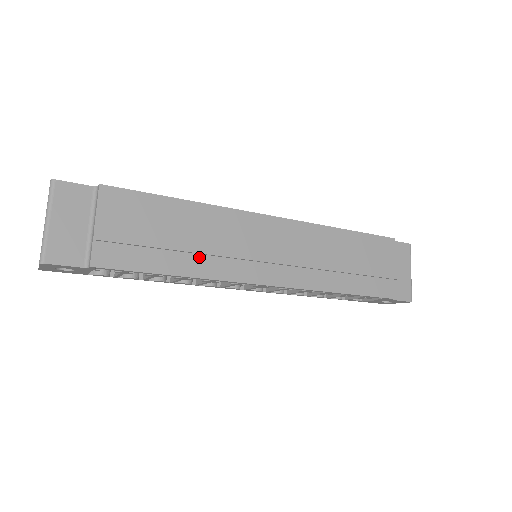
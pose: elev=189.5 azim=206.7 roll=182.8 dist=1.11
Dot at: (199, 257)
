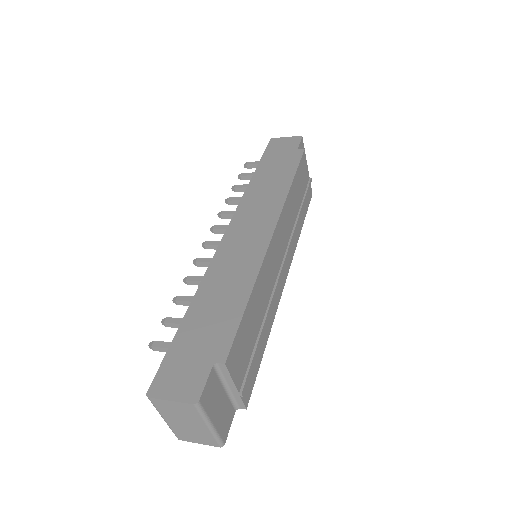
Dot at: (268, 316)
